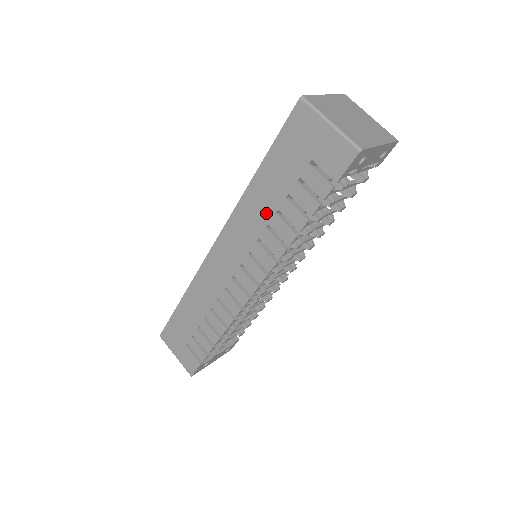
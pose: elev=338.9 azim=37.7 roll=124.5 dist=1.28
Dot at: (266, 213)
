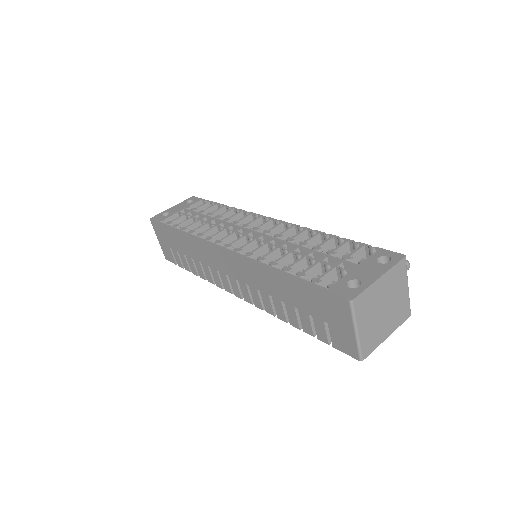
Dot at: (274, 292)
